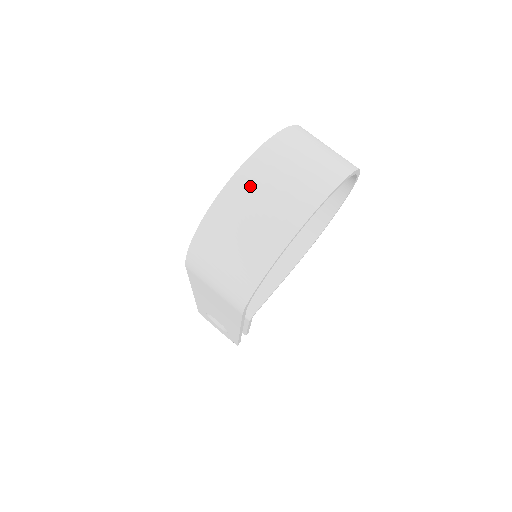
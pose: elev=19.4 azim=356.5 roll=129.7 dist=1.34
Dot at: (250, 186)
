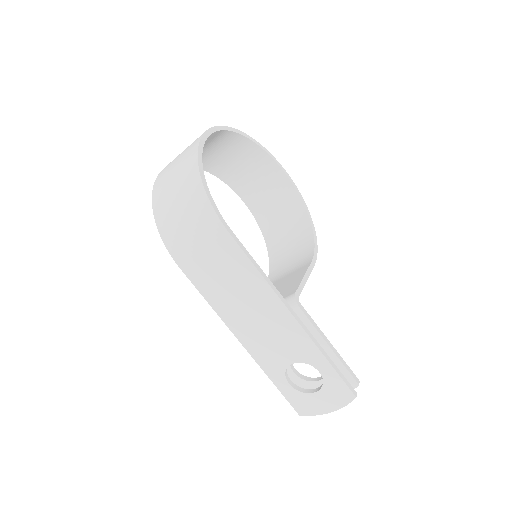
Dot at: (169, 165)
